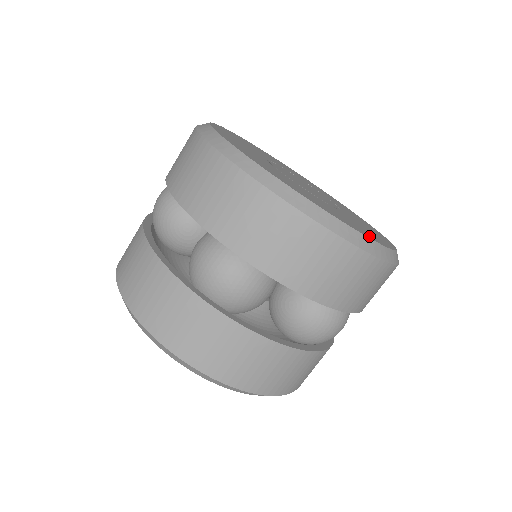
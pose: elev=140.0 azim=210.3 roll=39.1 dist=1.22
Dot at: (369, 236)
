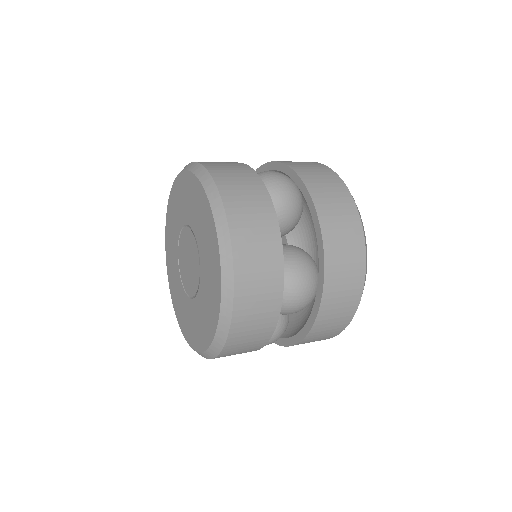
Dot at: occluded
